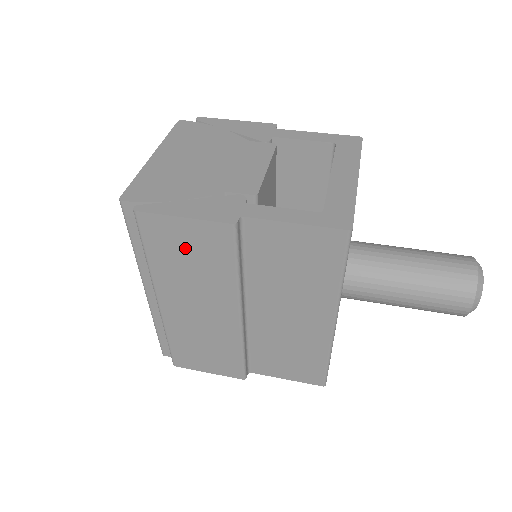
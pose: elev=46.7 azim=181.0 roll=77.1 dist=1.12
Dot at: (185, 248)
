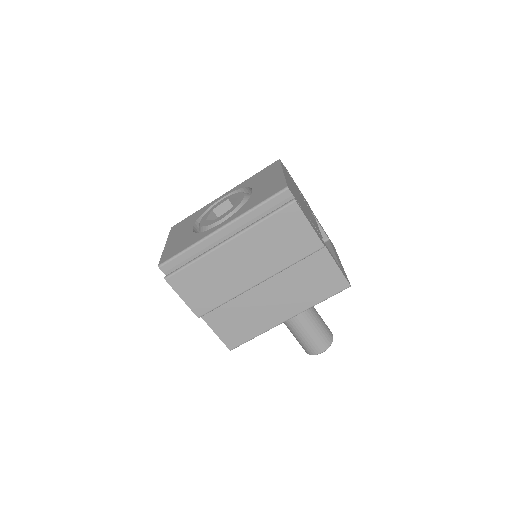
Dot at: (289, 235)
